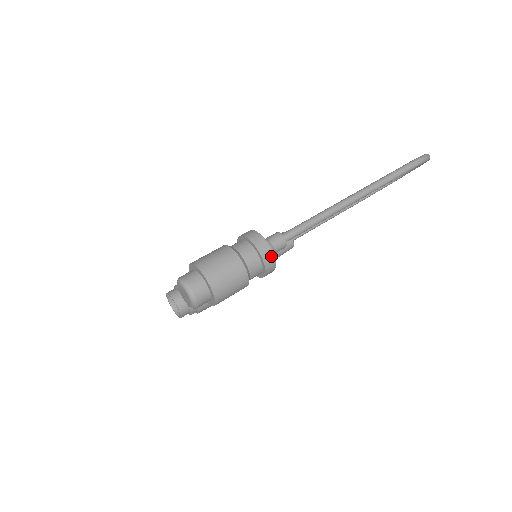
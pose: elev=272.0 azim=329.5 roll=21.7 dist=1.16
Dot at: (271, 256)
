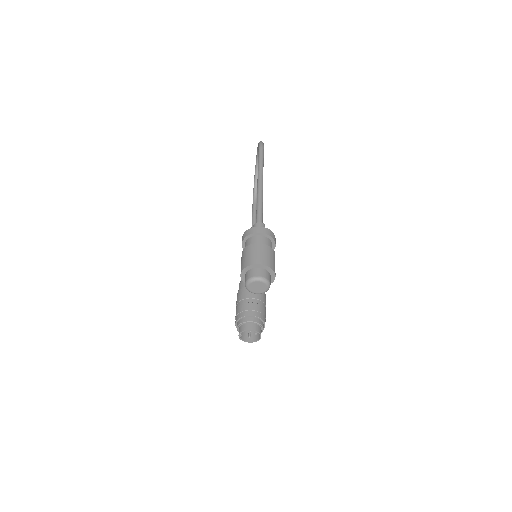
Dot at: (267, 230)
